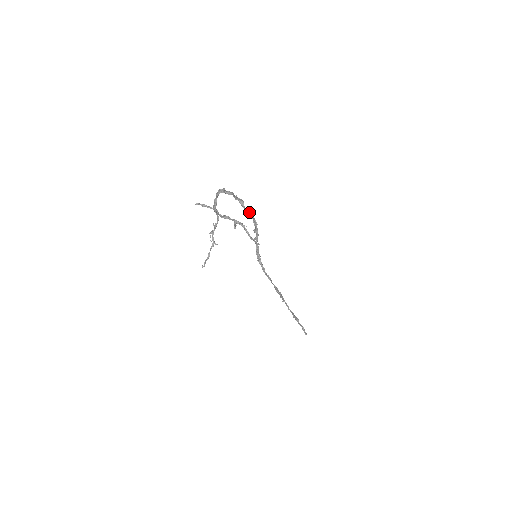
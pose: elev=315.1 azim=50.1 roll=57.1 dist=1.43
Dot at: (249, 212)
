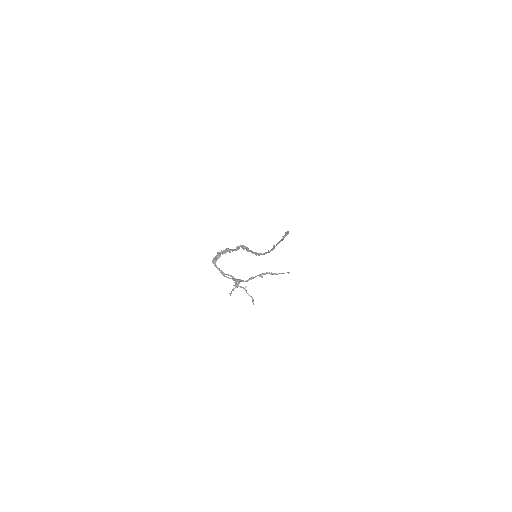
Dot at: occluded
